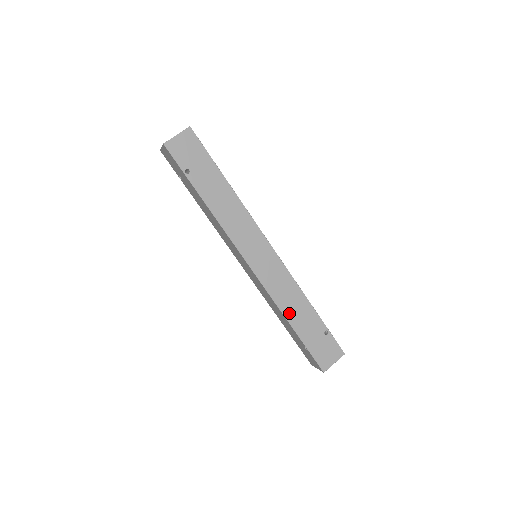
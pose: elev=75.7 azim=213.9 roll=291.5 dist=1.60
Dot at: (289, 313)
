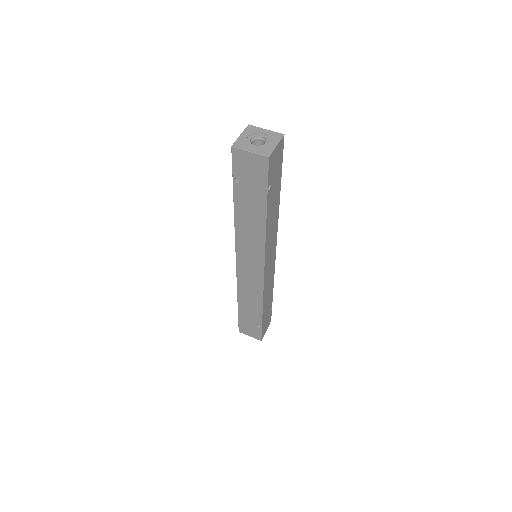
Dot at: (265, 304)
